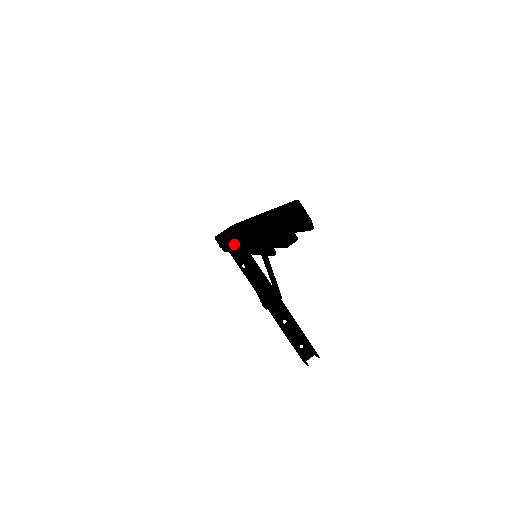
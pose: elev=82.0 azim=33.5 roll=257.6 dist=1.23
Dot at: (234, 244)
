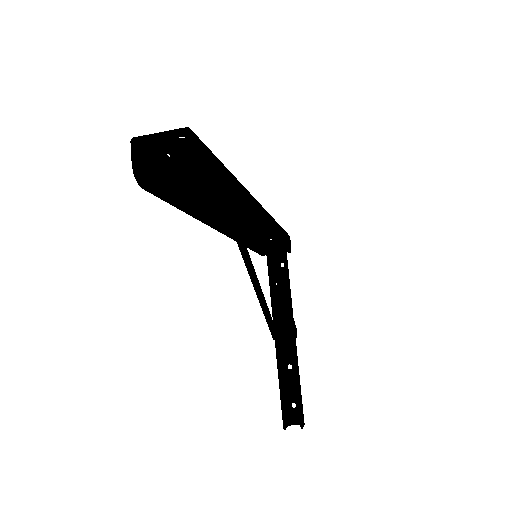
Dot at: occluded
